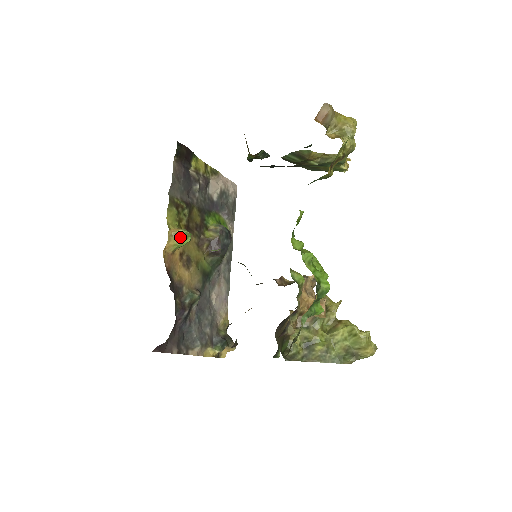
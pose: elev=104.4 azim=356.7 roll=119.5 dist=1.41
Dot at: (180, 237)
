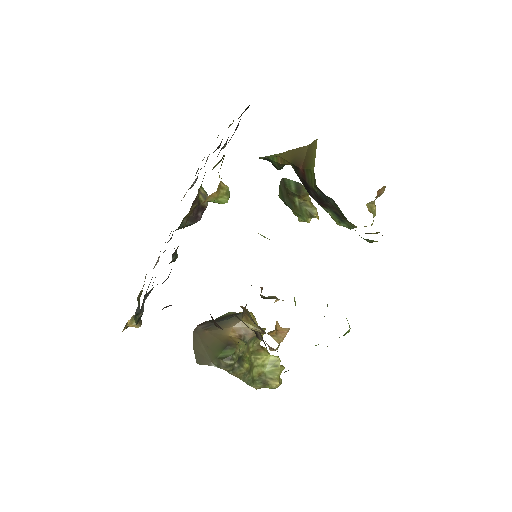
Dot at: (224, 194)
